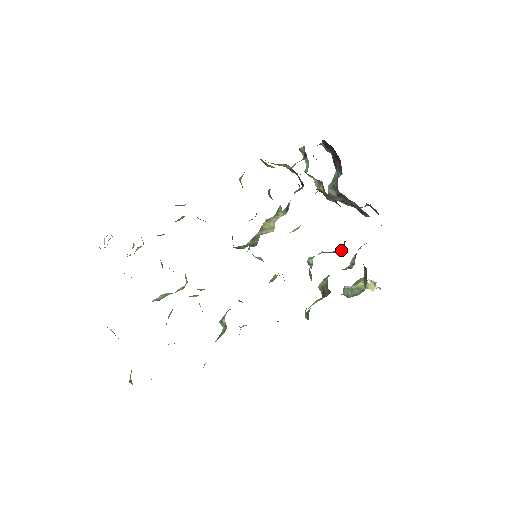
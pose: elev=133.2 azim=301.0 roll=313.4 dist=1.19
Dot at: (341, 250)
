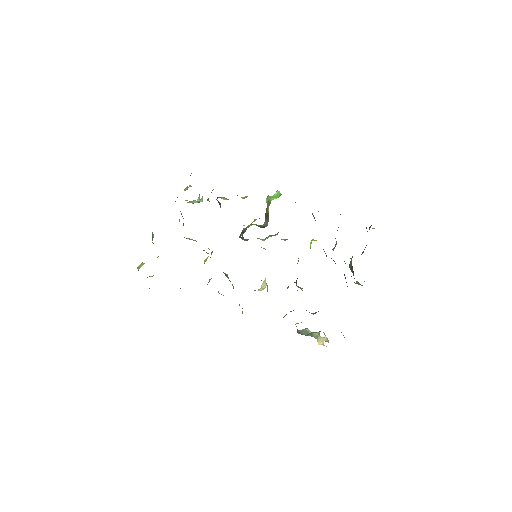
Dot at: (302, 288)
